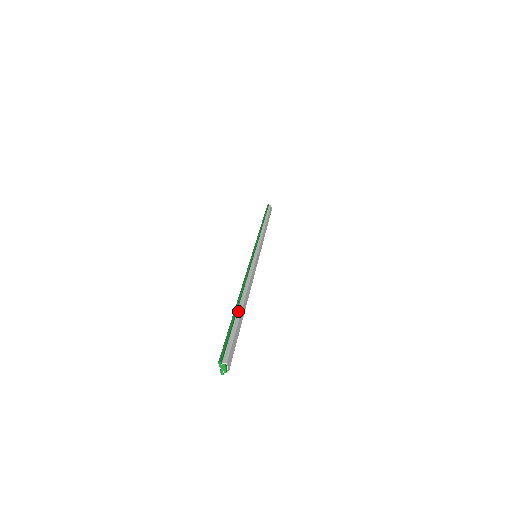
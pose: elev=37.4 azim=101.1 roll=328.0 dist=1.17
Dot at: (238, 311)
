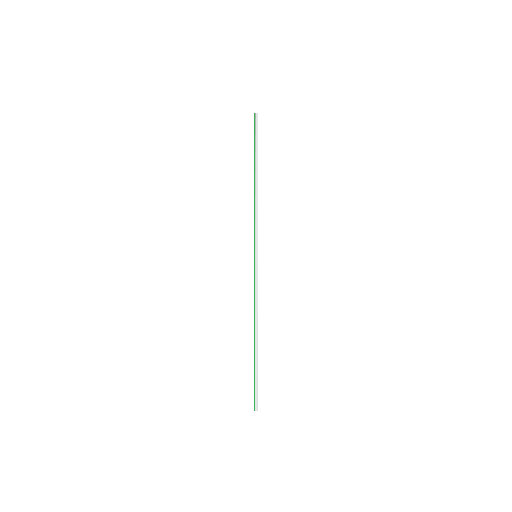
Dot at: (256, 355)
